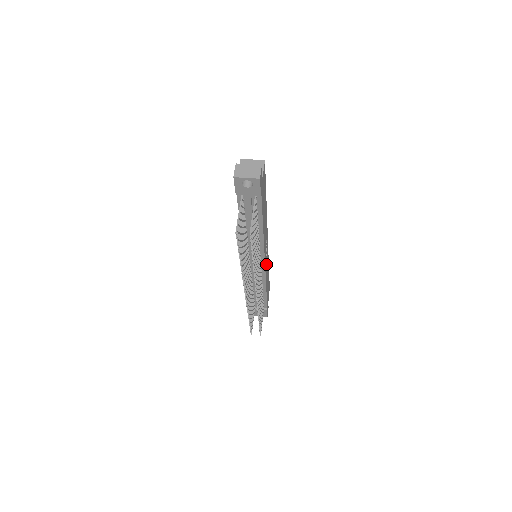
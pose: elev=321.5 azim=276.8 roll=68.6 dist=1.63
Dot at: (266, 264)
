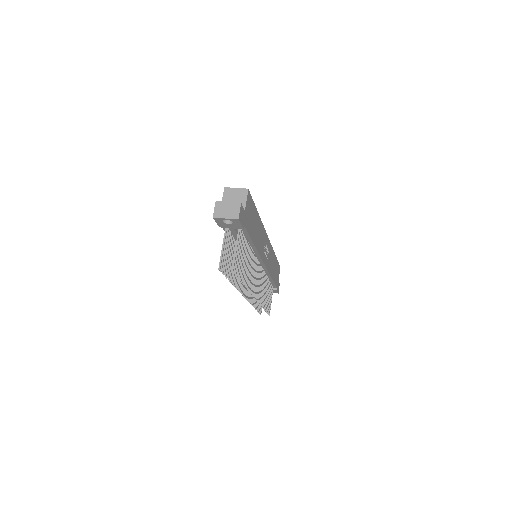
Dot at: (268, 260)
